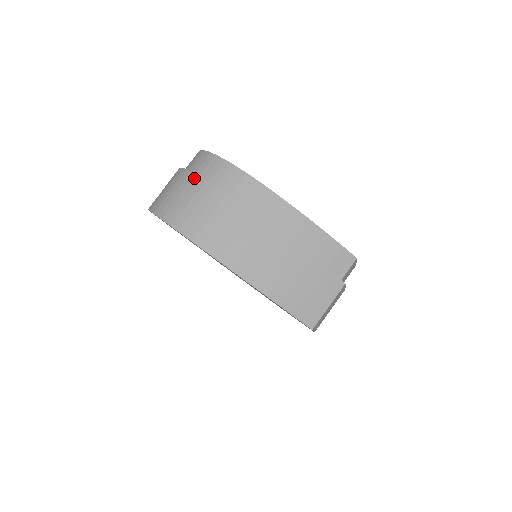
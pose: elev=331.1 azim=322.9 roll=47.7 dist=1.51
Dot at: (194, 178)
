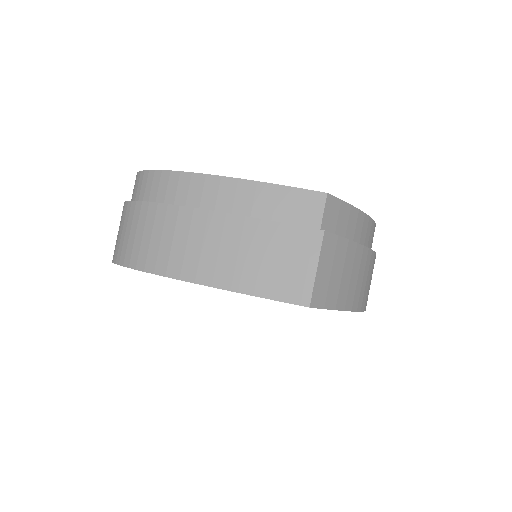
Dot at: (125, 206)
